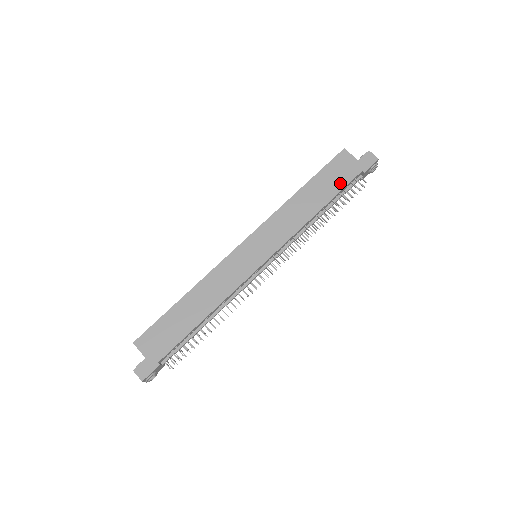
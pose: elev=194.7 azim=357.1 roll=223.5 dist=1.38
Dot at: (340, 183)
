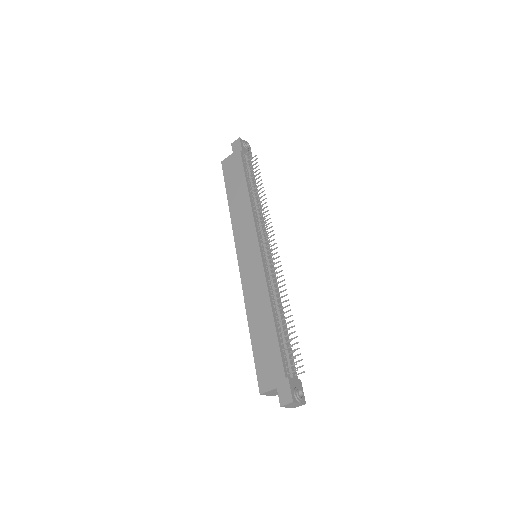
Dot at: (239, 170)
